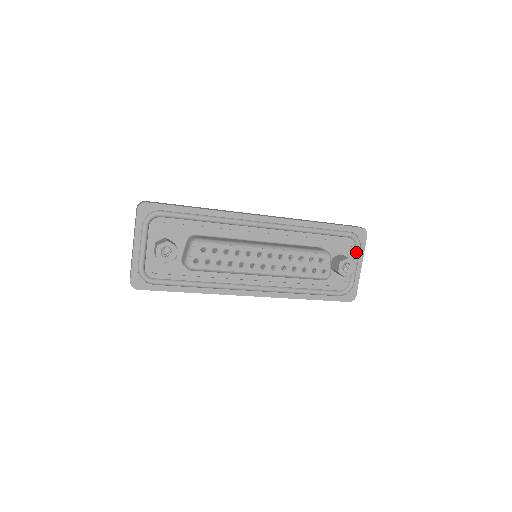
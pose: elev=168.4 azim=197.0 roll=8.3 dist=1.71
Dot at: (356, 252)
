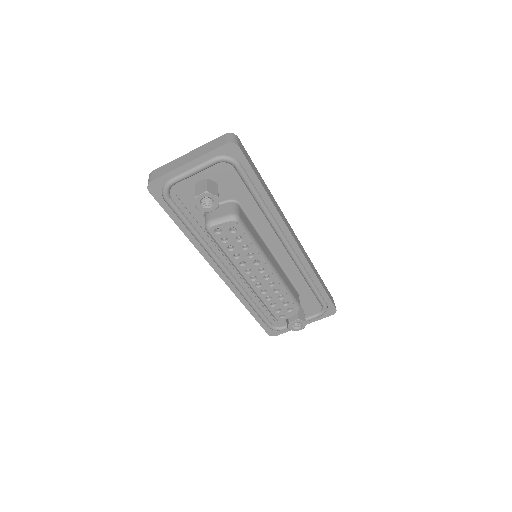
Dot at: (313, 317)
